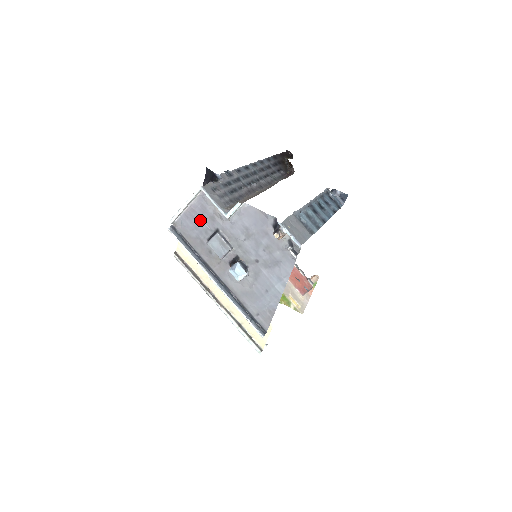
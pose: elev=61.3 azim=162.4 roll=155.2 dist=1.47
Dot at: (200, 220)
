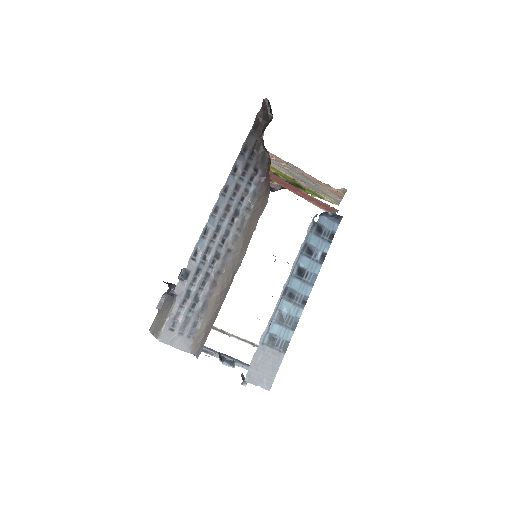
Dot at: occluded
